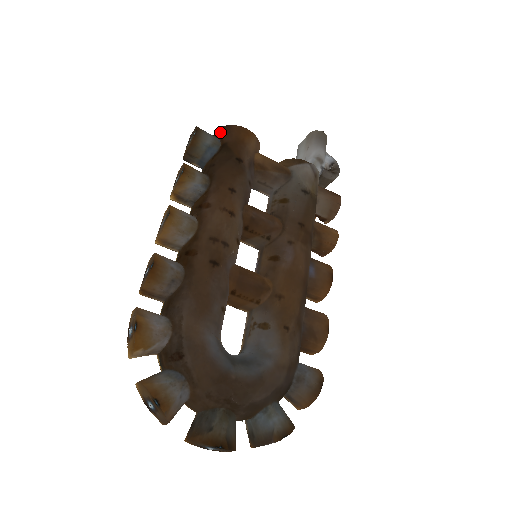
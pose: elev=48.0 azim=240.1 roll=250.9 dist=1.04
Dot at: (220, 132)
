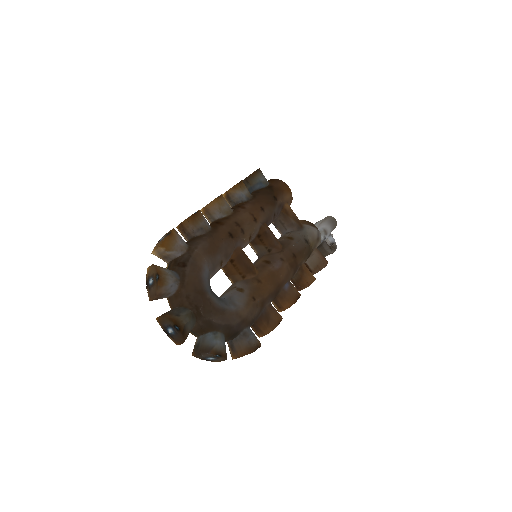
Dot at: (271, 180)
